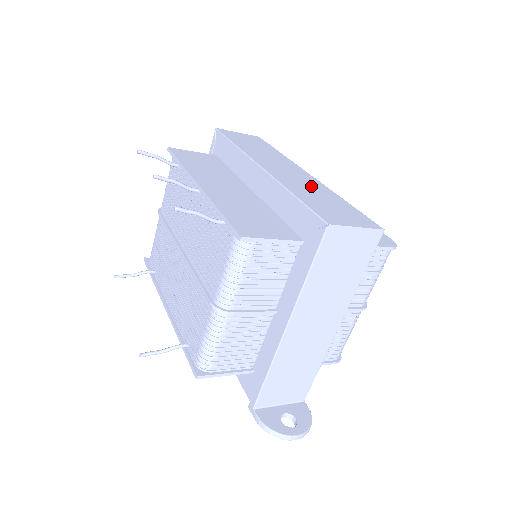
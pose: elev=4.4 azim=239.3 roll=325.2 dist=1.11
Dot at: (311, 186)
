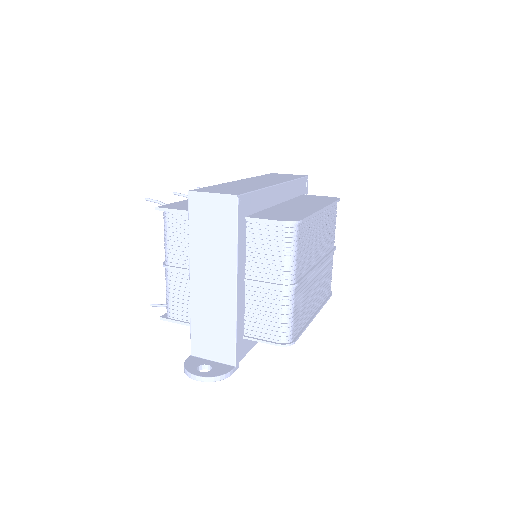
Dot at: (251, 185)
